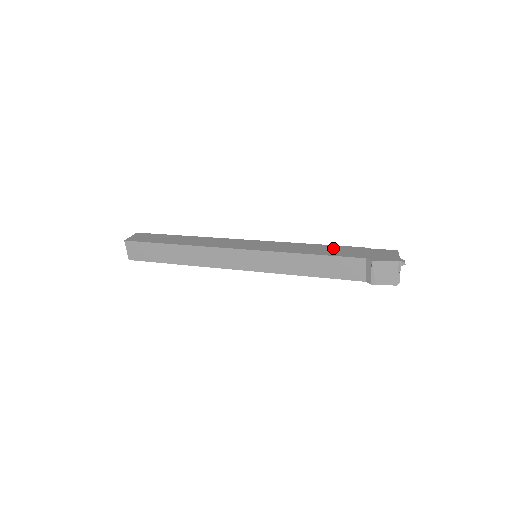
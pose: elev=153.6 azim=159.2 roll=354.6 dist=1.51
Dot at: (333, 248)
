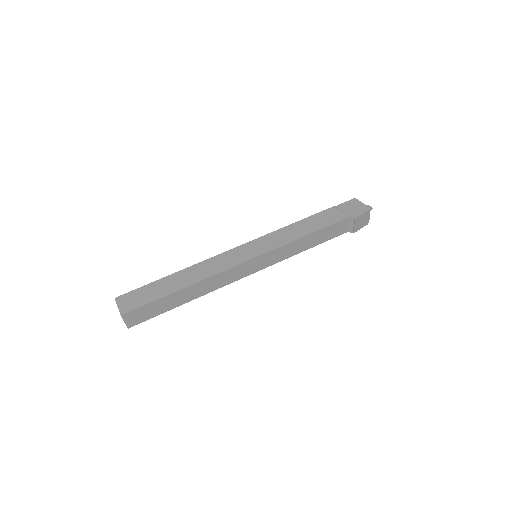
Dot at: (315, 219)
